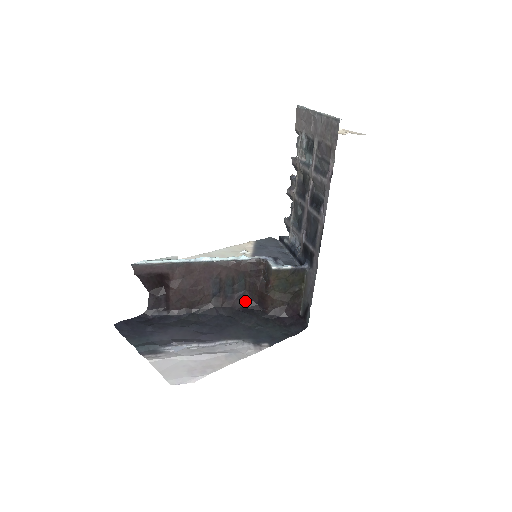
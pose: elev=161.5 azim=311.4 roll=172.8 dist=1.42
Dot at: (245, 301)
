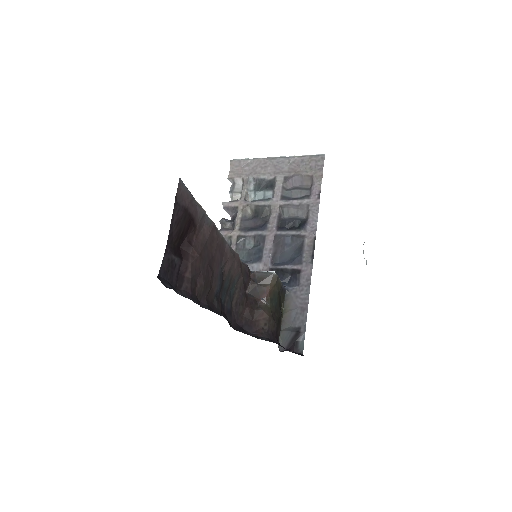
Dot at: (231, 321)
